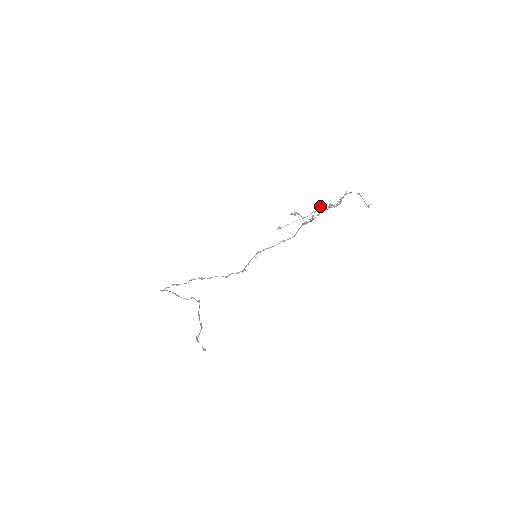
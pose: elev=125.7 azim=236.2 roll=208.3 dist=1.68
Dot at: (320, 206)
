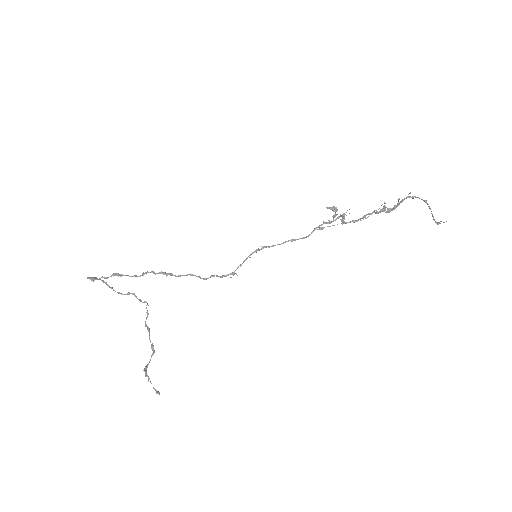
Dot at: (379, 208)
